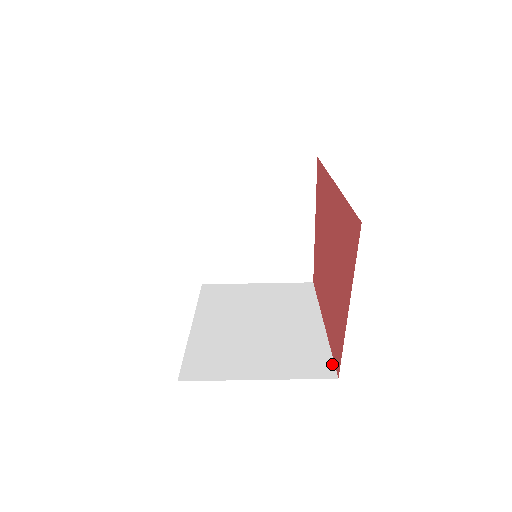
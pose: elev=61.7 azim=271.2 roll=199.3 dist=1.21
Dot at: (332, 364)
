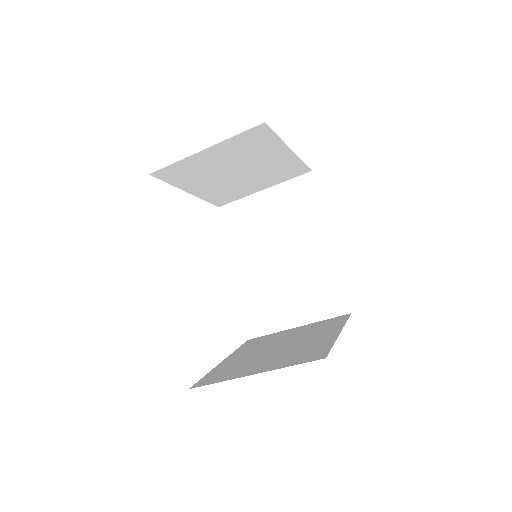
Dot at: (345, 297)
